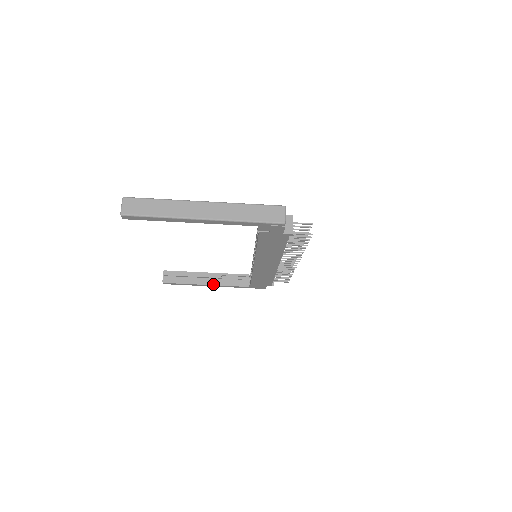
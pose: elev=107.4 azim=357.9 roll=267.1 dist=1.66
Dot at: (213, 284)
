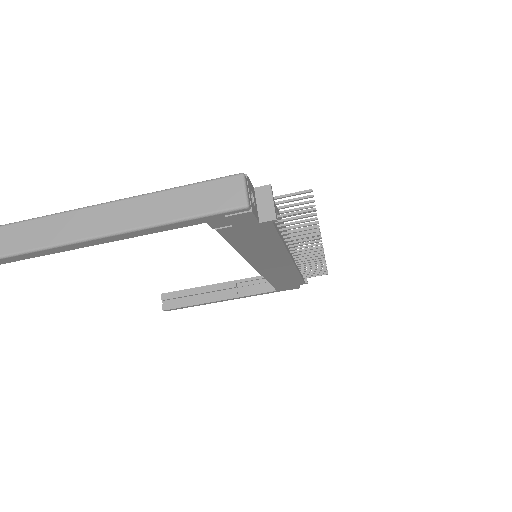
Dot at: (227, 298)
